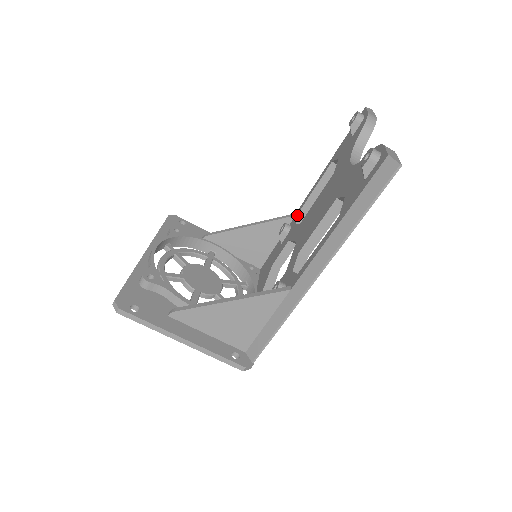
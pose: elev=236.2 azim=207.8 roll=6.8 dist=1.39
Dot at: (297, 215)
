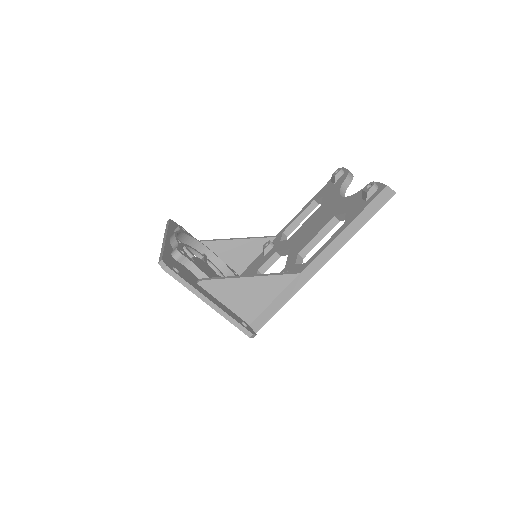
Dot at: (280, 236)
